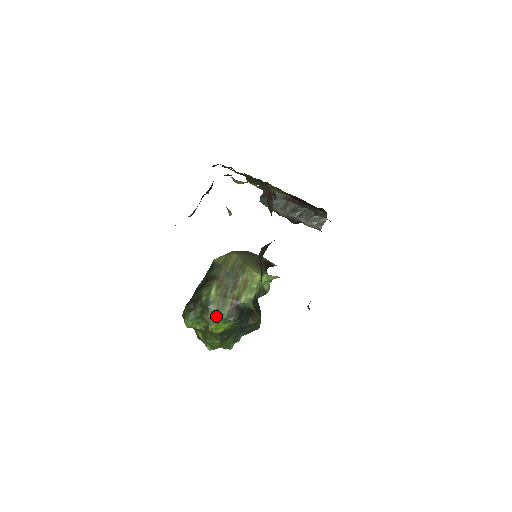
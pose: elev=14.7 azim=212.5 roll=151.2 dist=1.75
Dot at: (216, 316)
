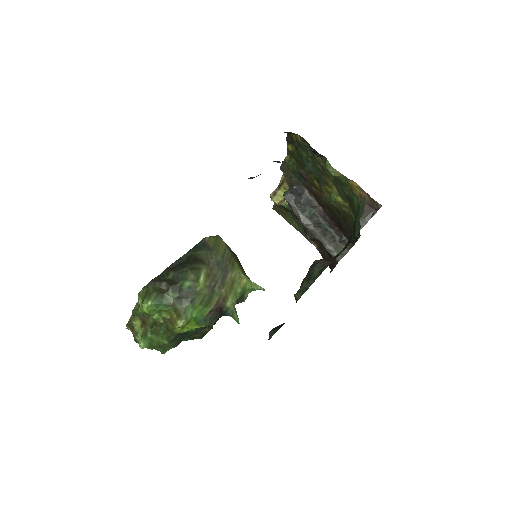
Dot at: (194, 312)
